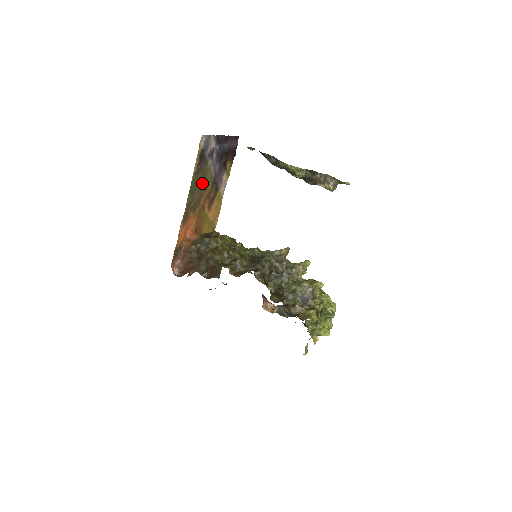
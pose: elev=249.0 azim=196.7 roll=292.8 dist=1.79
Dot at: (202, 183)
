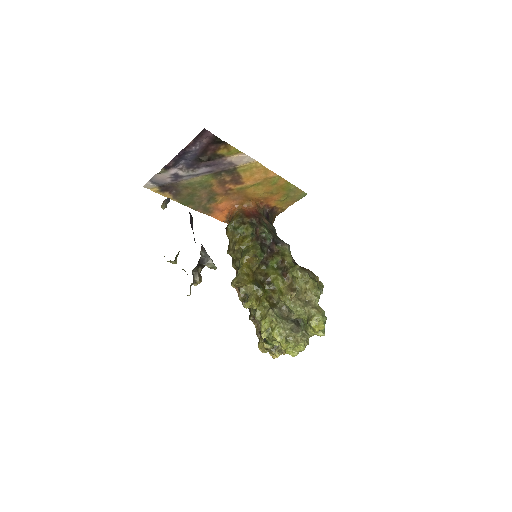
Dot at: (197, 190)
